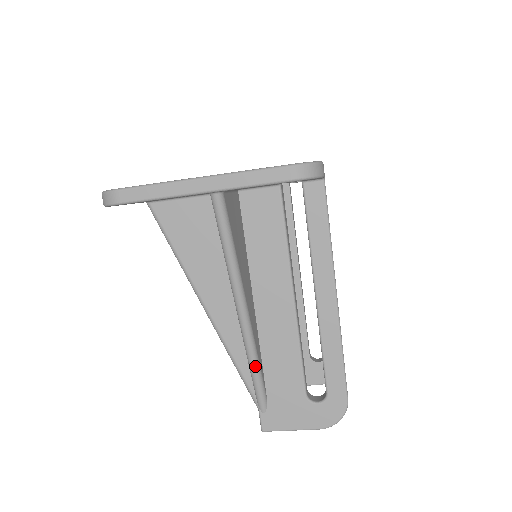
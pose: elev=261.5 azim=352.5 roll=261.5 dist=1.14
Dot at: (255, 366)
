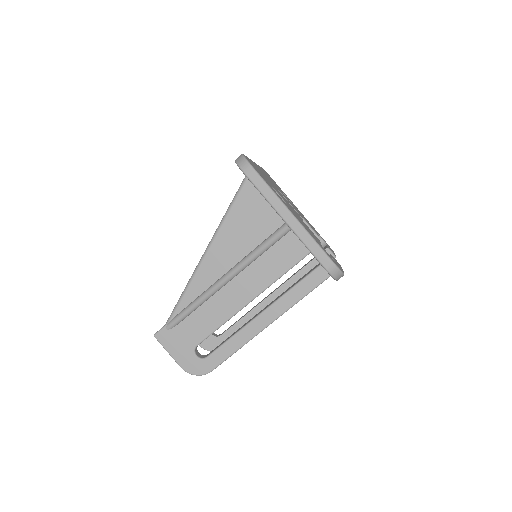
Dot at: (194, 307)
